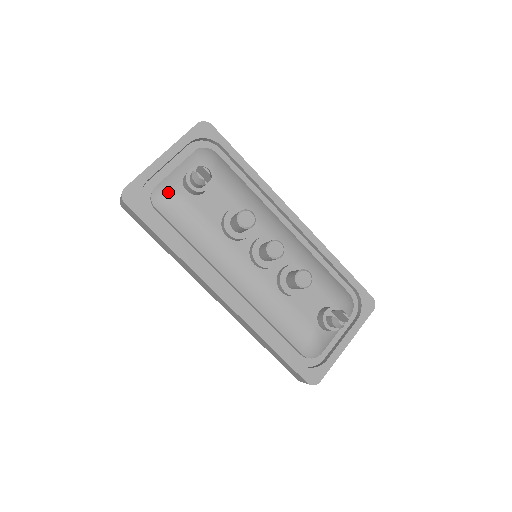
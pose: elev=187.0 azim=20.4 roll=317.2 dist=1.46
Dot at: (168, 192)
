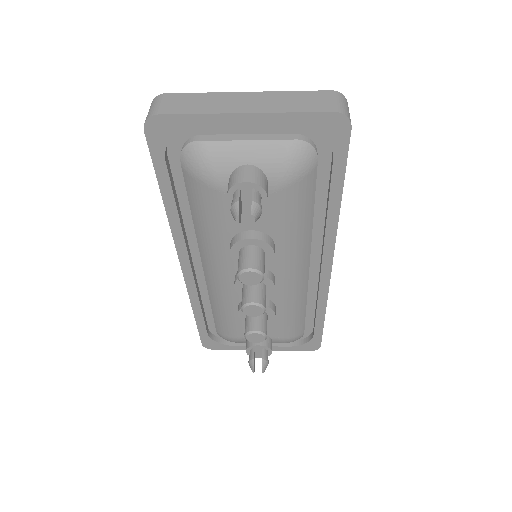
Dot at: (206, 166)
